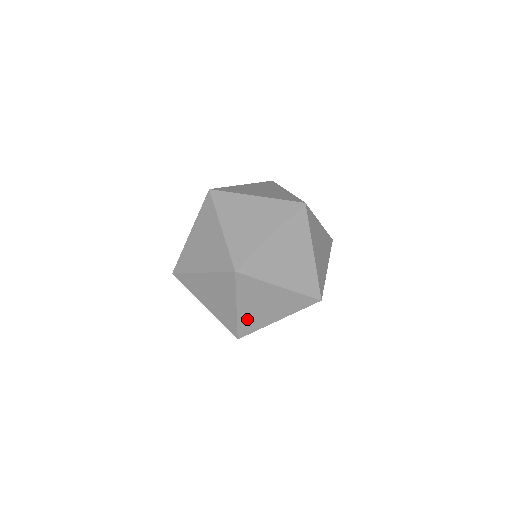
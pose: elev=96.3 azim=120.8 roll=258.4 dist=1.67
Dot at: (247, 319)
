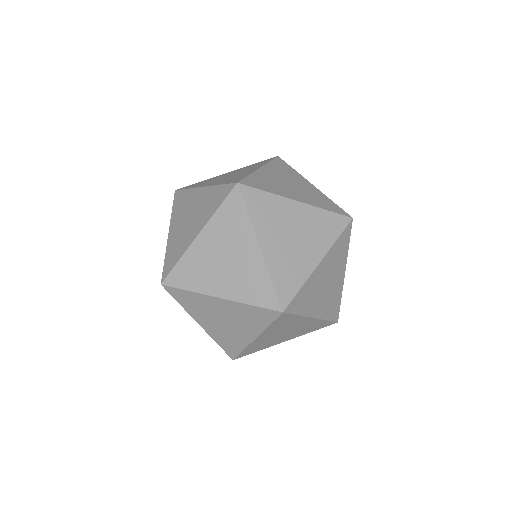
Dot at: (257, 345)
